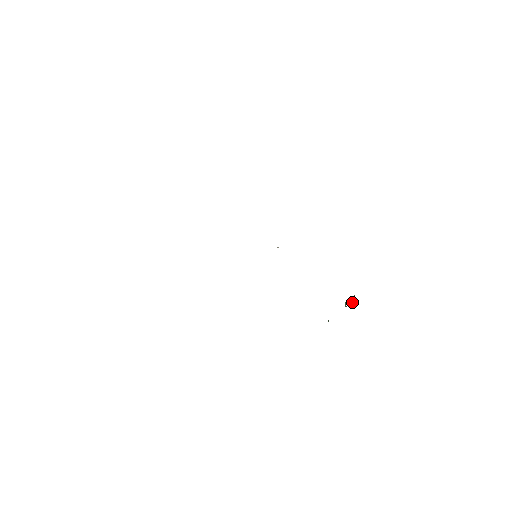
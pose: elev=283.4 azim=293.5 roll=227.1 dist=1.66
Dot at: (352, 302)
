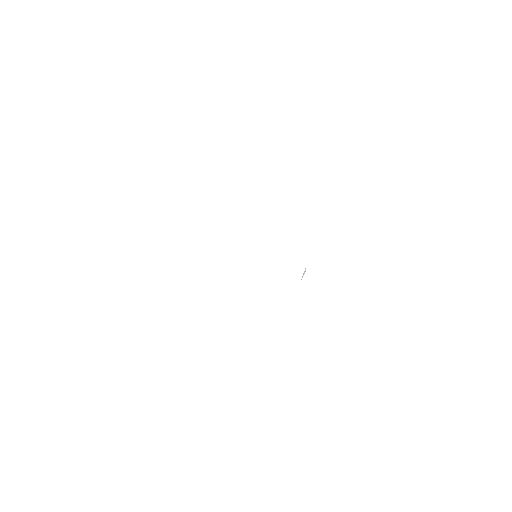
Dot at: occluded
